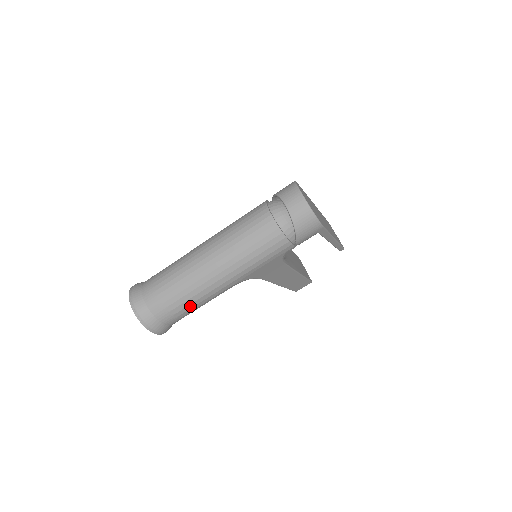
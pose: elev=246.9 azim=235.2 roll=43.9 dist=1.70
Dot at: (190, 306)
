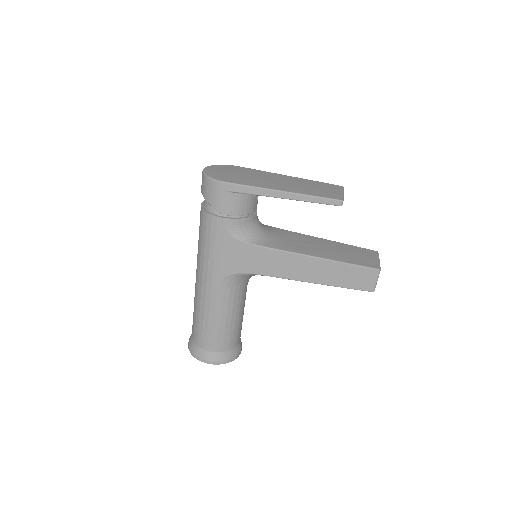
Dot at: (206, 322)
